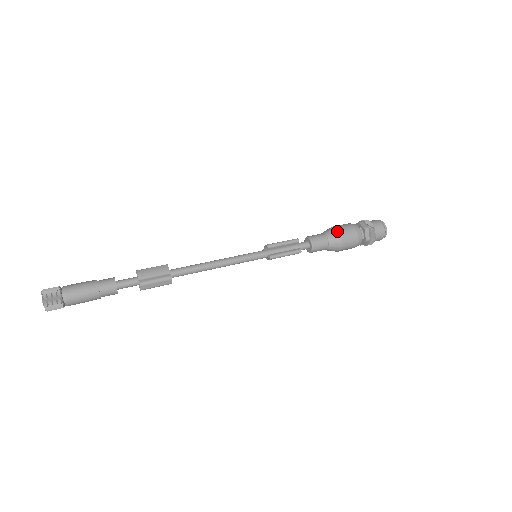
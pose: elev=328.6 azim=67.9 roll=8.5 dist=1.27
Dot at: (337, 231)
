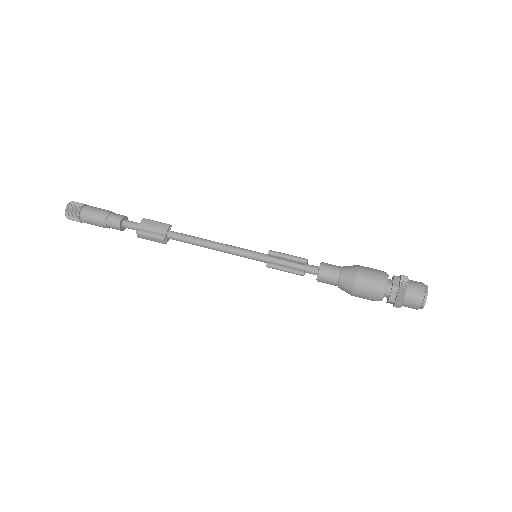
Dot at: (355, 273)
